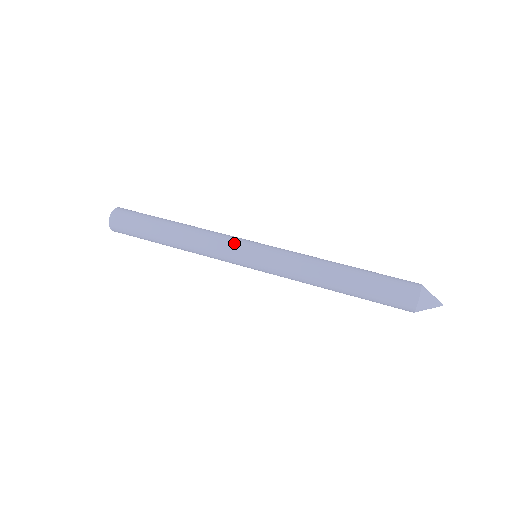
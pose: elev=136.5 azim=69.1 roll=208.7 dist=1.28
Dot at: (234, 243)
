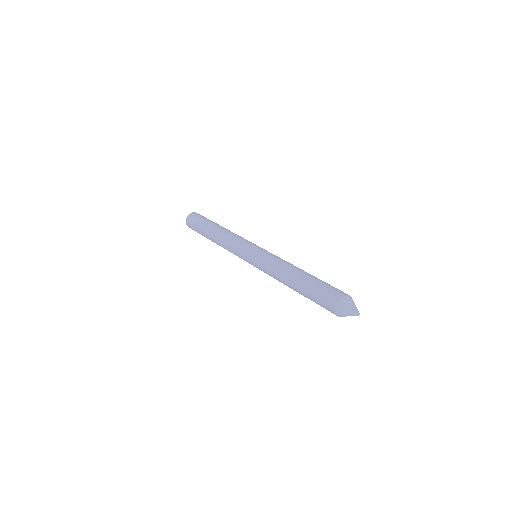
Dot at: (242, 244)
